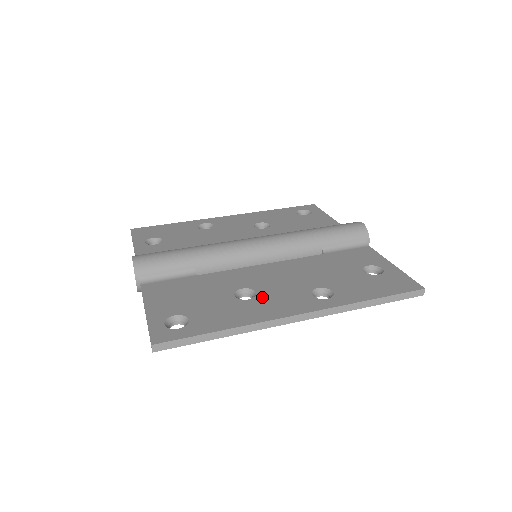
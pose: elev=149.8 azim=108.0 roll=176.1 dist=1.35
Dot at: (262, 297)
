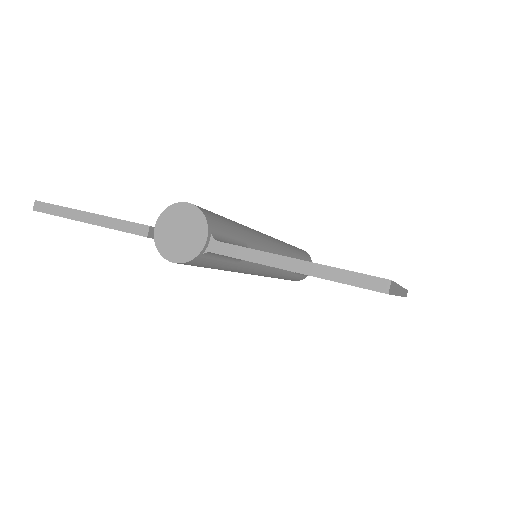
Dot at: occluded
